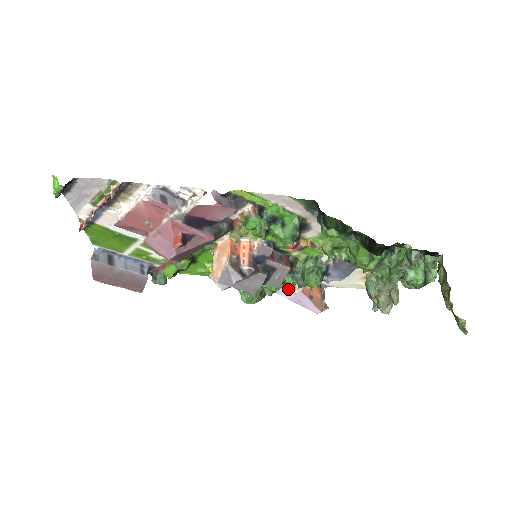
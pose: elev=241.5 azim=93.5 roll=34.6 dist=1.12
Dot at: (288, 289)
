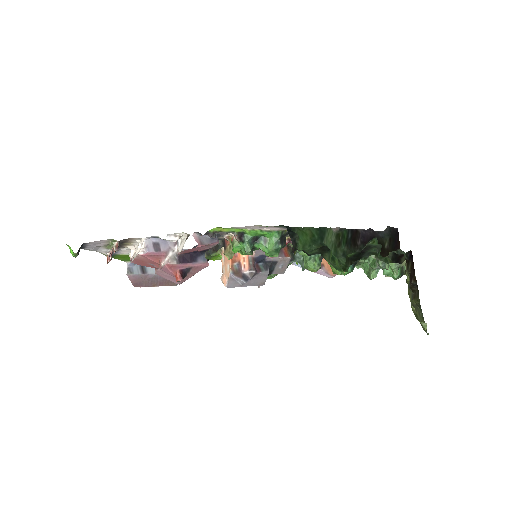
Dot at: occluded
